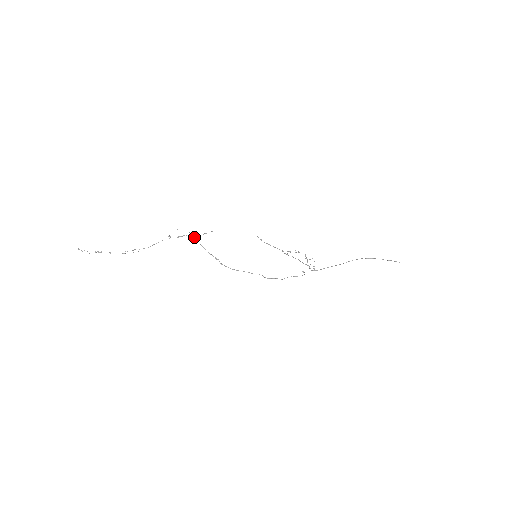
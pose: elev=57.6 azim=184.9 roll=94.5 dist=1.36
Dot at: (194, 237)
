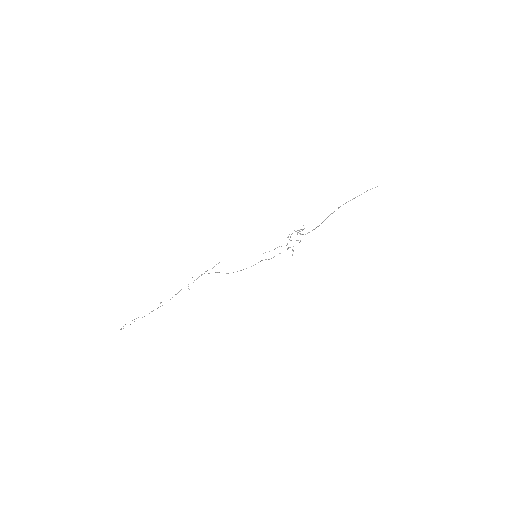
Dot at: (204, 273)
